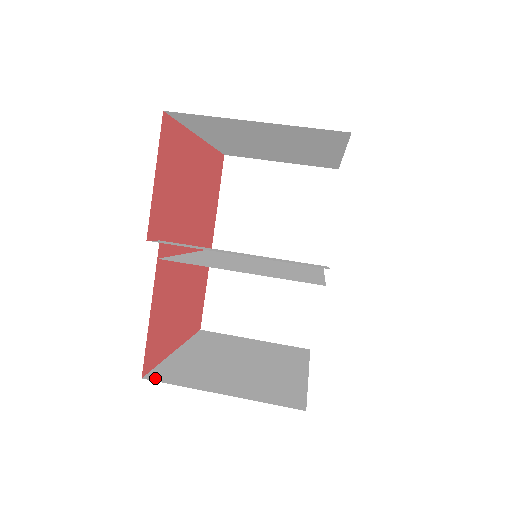
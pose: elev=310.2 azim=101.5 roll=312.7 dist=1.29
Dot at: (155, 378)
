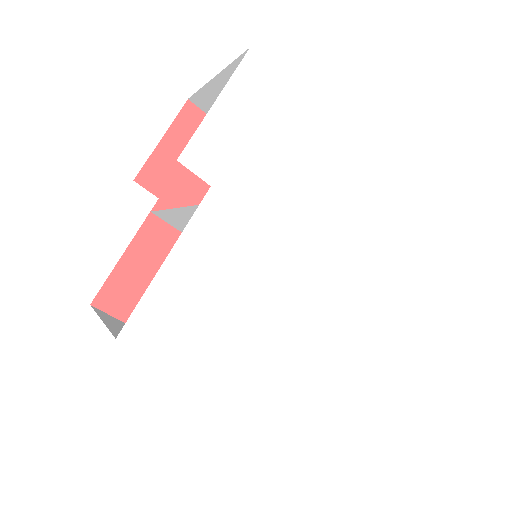
Dot at: (97, 309)
